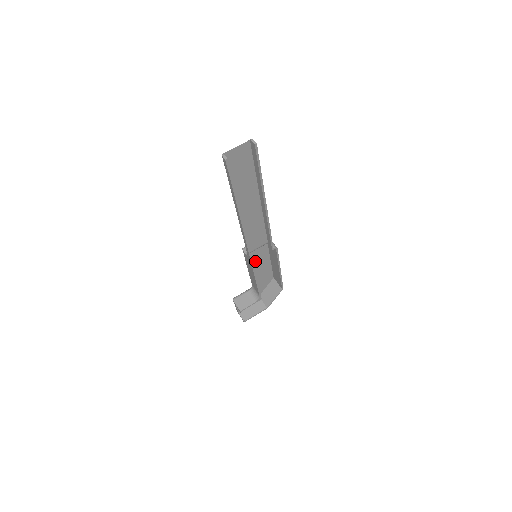
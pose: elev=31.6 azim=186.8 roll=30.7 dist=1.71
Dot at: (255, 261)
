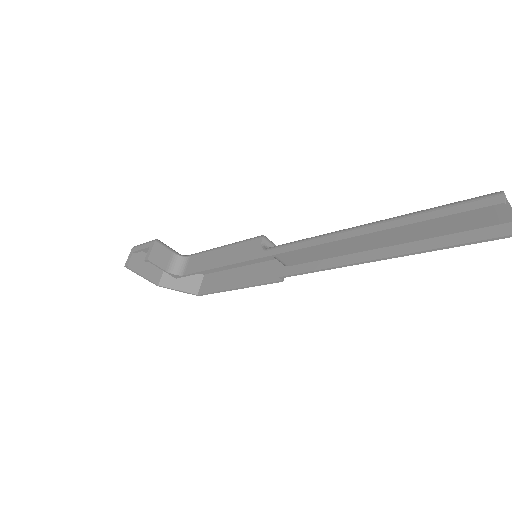
Dot at: occluded
